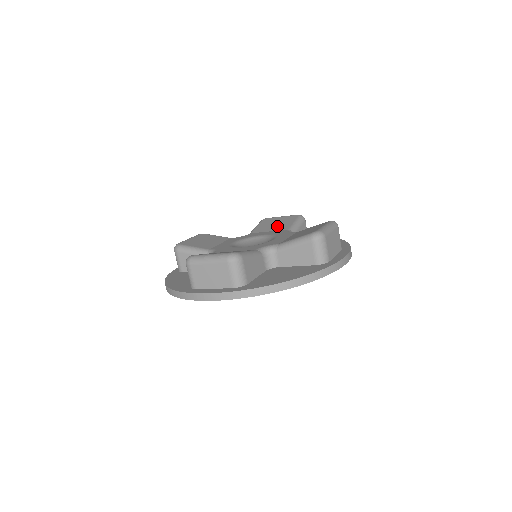
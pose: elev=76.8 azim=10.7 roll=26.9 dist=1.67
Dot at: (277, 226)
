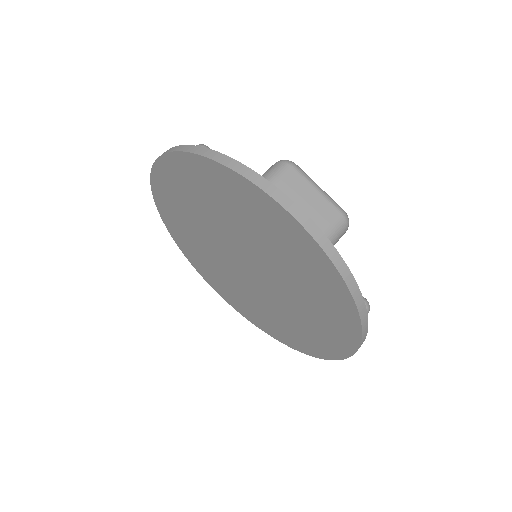
Dot at: occluded
